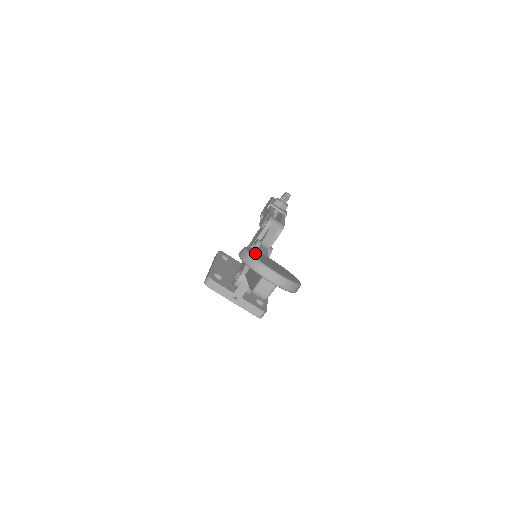
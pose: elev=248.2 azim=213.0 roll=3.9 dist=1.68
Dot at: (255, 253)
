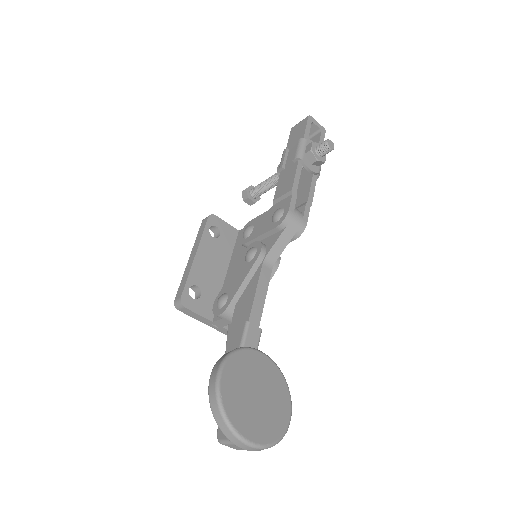
Dot at: (233, 383)
